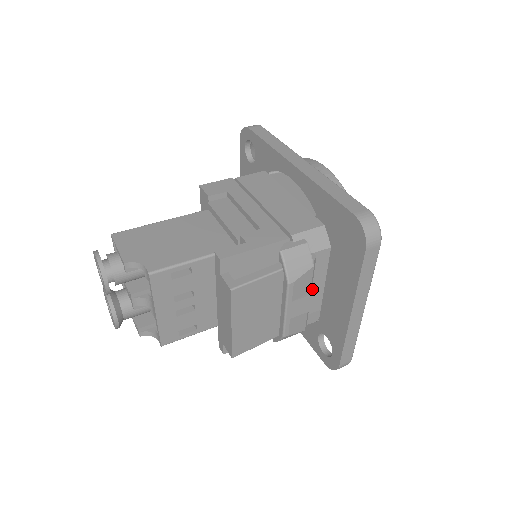
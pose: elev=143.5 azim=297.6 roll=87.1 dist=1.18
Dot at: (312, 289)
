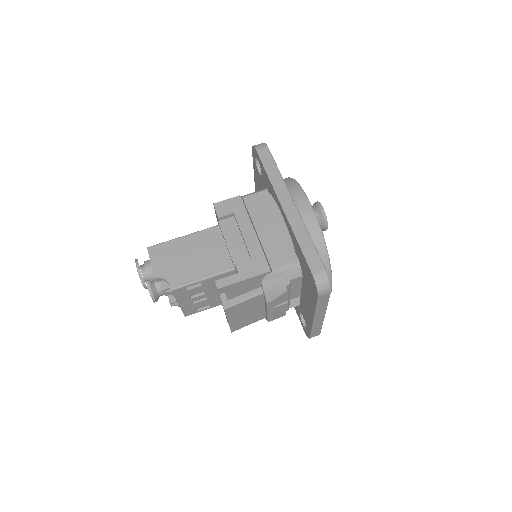
Dot at: (294, 287)
